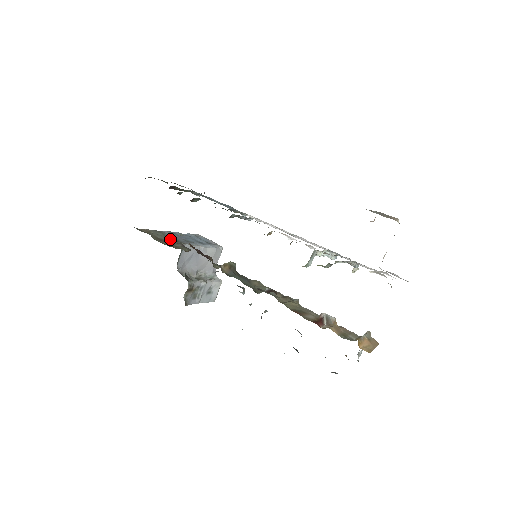
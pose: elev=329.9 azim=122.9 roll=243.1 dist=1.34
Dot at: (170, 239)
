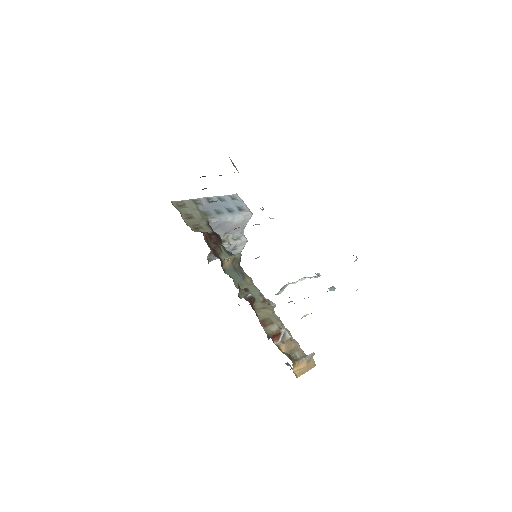
Dot at: (200, 214)
